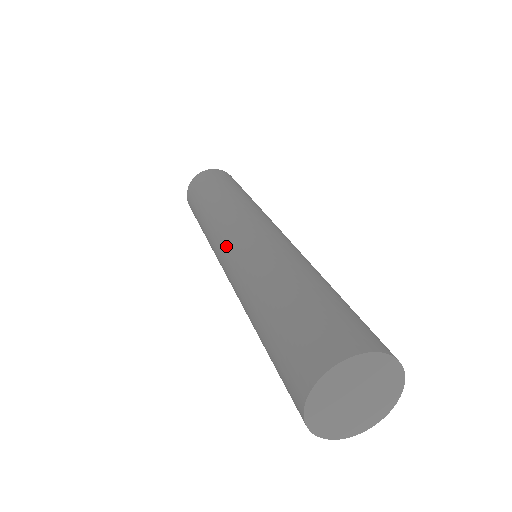
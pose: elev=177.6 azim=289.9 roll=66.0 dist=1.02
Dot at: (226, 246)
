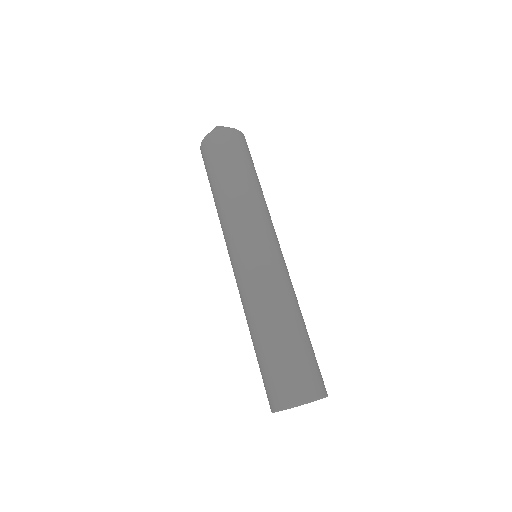
Dot at: (246, 251)
